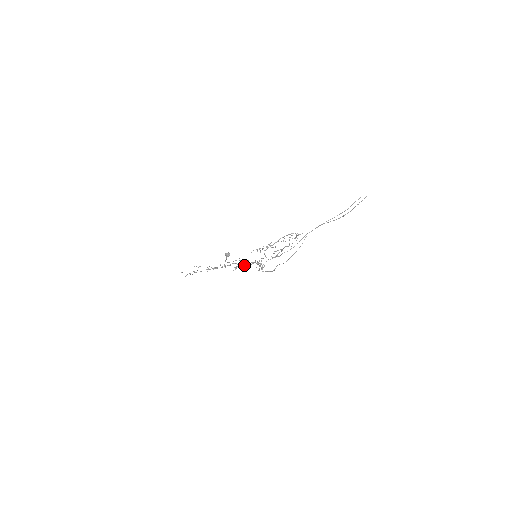
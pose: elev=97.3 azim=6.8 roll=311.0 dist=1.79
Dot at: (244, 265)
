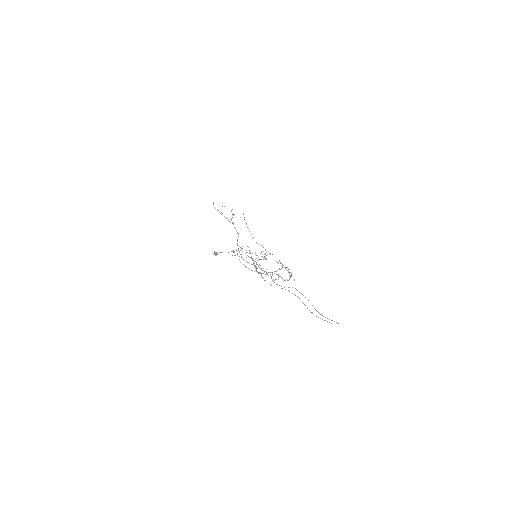
Dot at: occluded
